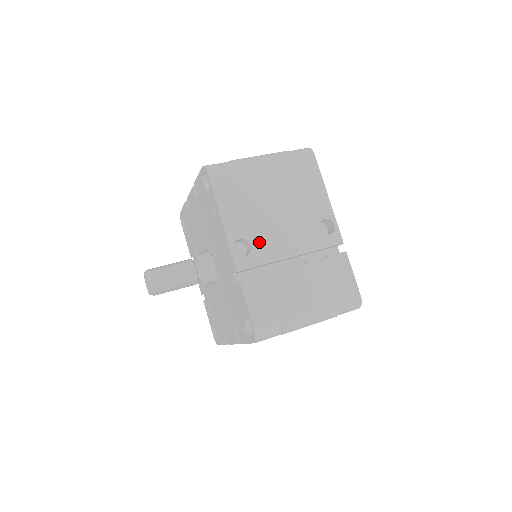
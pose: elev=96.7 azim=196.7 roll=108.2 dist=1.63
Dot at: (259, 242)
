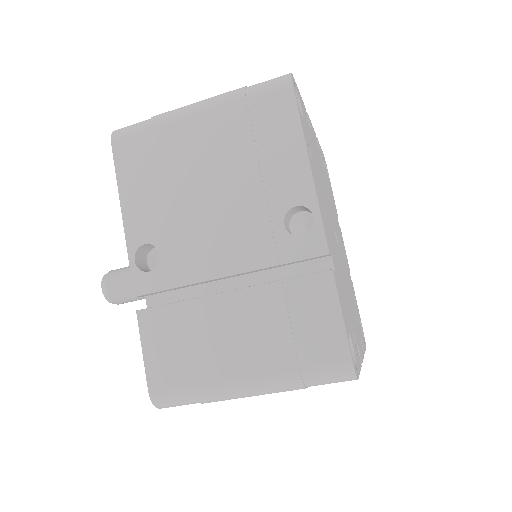
Dot at: (172, 250)
